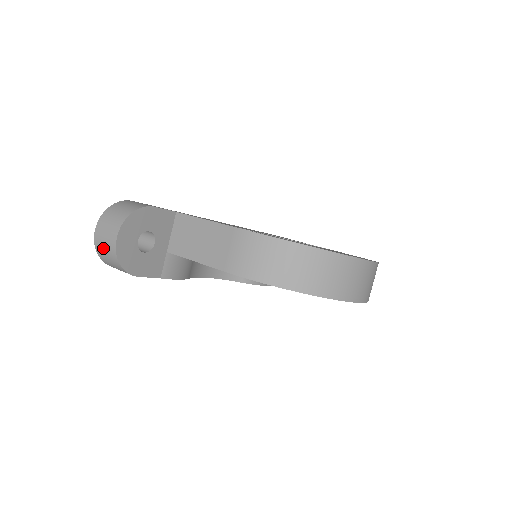
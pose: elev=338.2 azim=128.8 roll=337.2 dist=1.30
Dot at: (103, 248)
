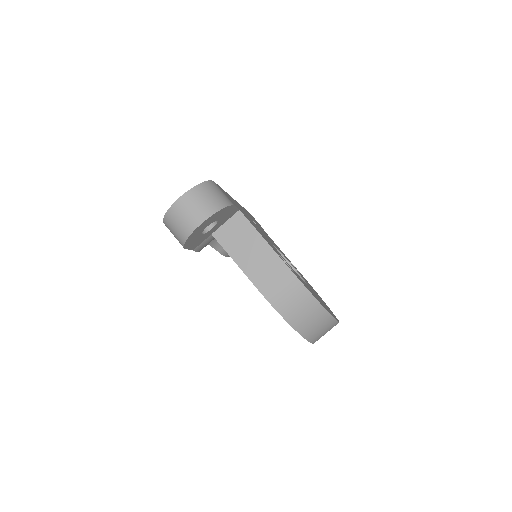
Dot at: (179, 218)
